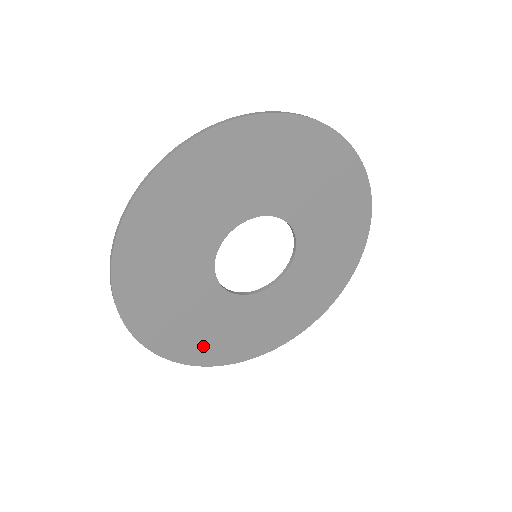
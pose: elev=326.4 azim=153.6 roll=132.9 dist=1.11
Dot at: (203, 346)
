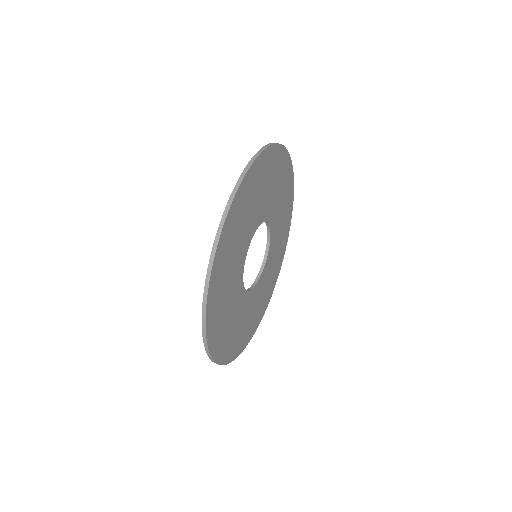
Dot at: (223, 340)
